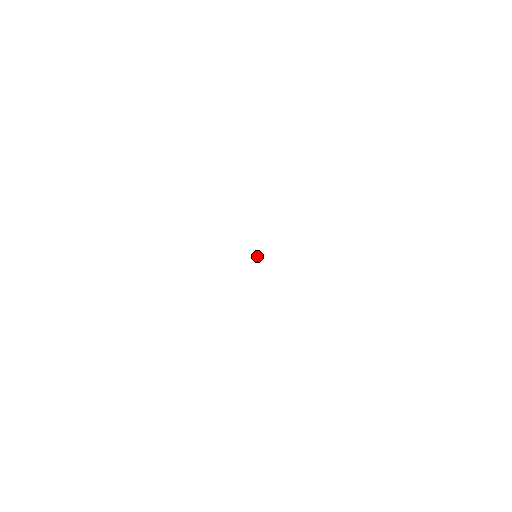
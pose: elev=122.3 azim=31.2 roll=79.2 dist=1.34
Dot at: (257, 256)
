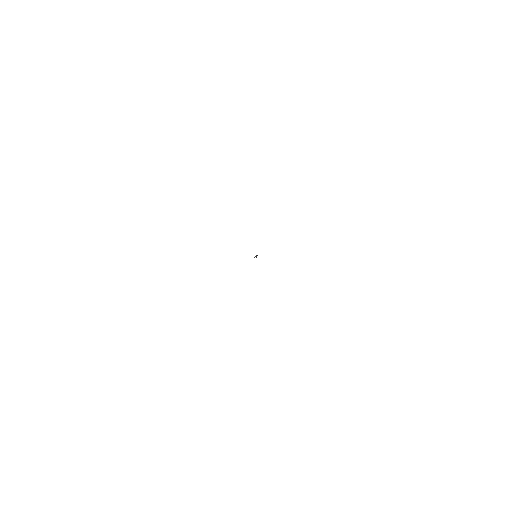
Dot at: occluded
